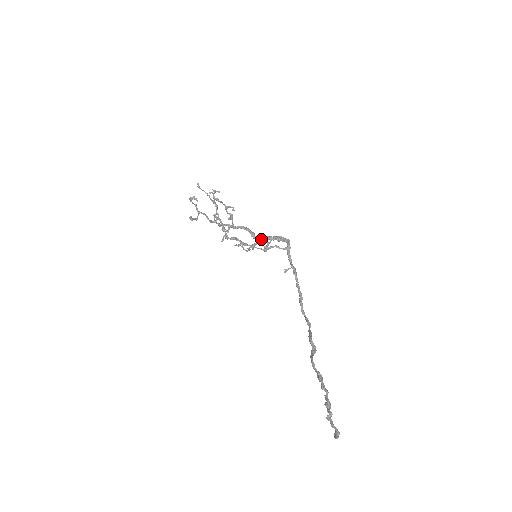
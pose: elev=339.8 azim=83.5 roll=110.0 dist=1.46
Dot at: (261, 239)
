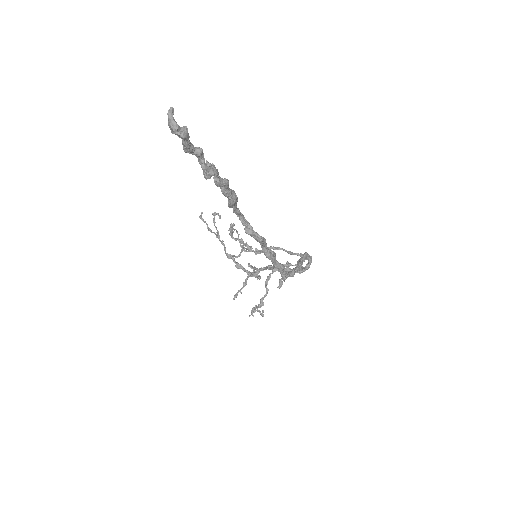
Dot at: (277, 269)
